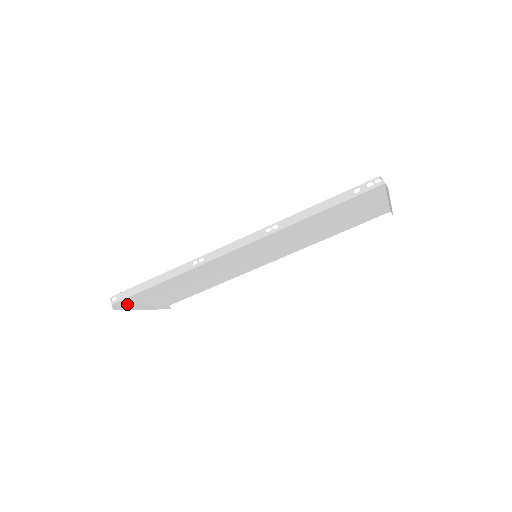
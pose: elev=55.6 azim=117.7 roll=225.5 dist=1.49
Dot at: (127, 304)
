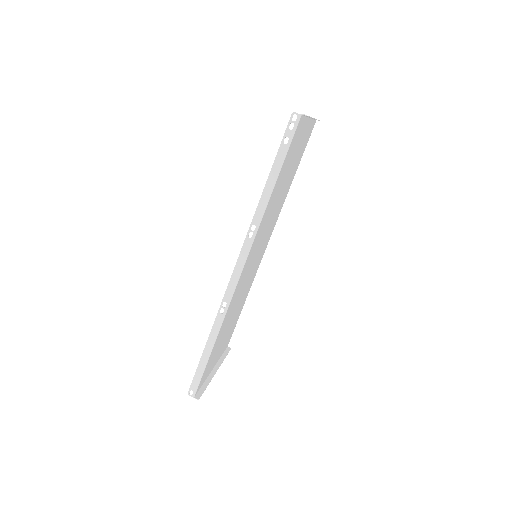
Dot at: (202, 384)
